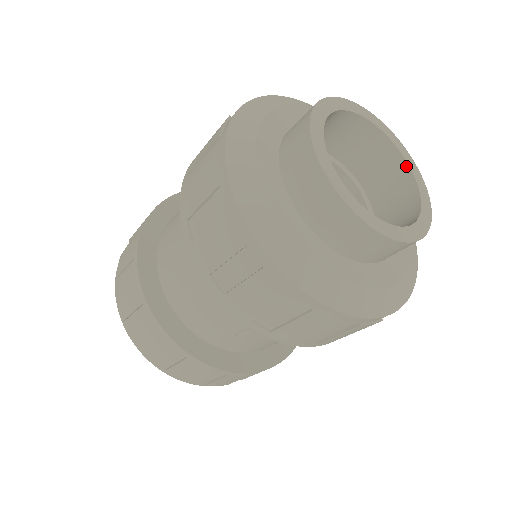
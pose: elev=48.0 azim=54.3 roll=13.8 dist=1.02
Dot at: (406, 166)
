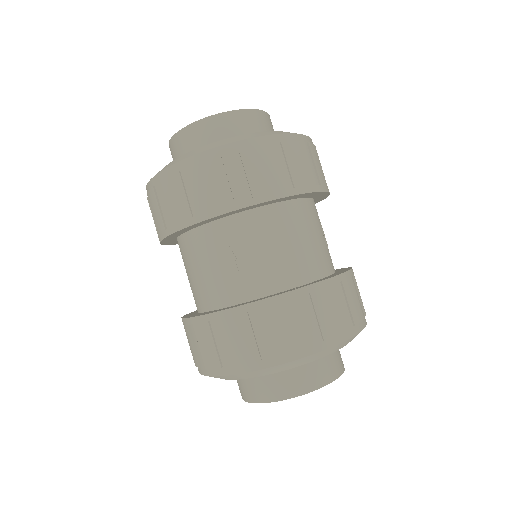
Dot at: occluded
